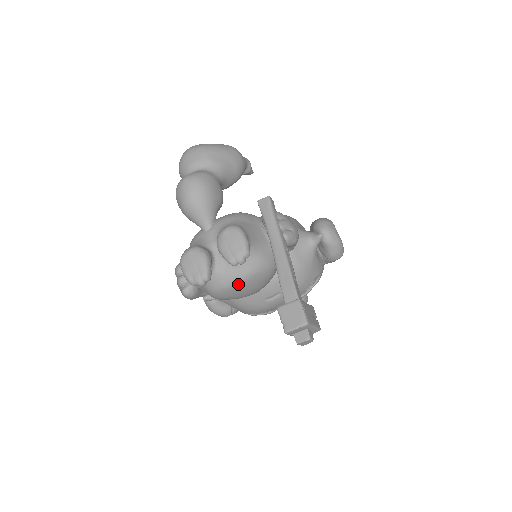
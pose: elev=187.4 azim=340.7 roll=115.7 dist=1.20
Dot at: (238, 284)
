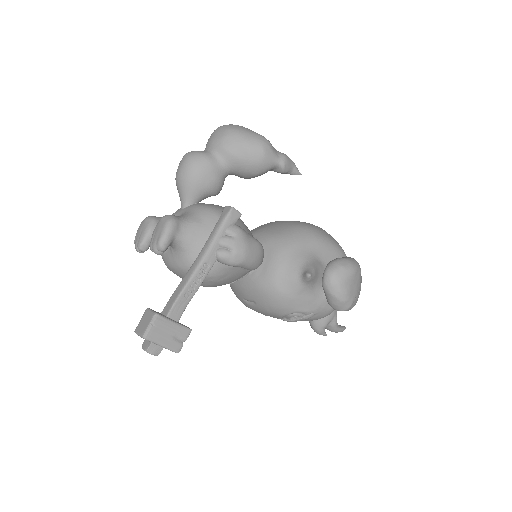
Dot at: (173, 269)
